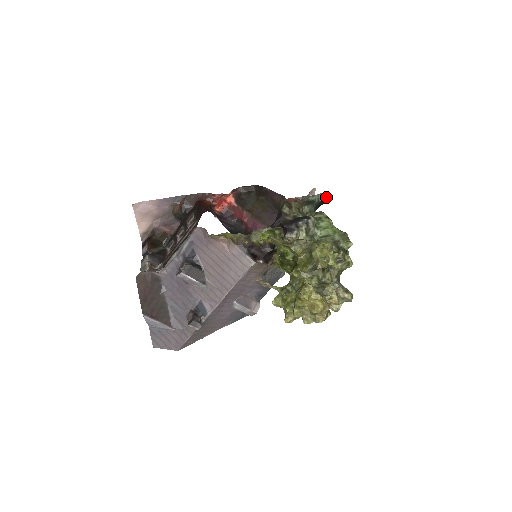
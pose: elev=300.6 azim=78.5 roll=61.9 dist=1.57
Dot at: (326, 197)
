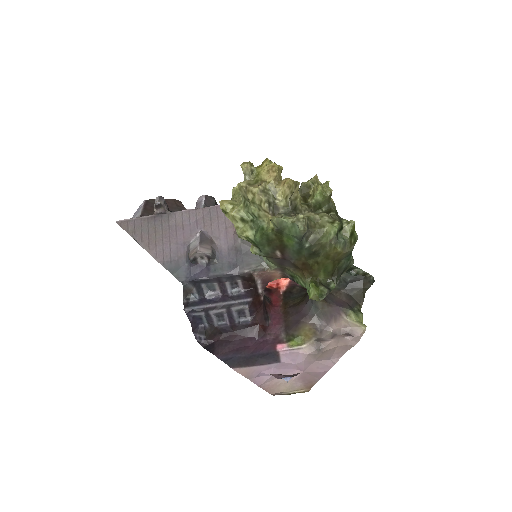
Dot at: (368, 286)
